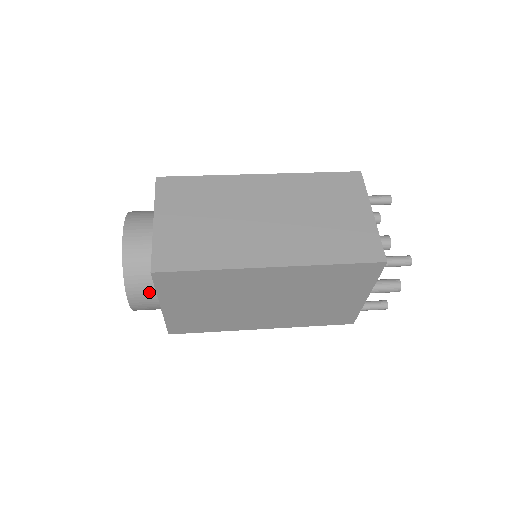
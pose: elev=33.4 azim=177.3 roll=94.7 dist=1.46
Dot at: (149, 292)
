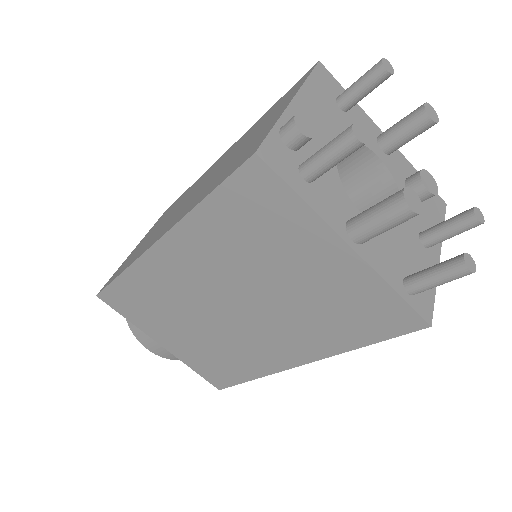
Dot at: occluded
